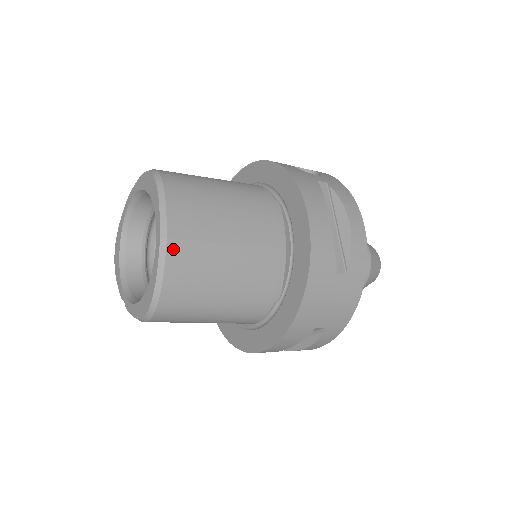
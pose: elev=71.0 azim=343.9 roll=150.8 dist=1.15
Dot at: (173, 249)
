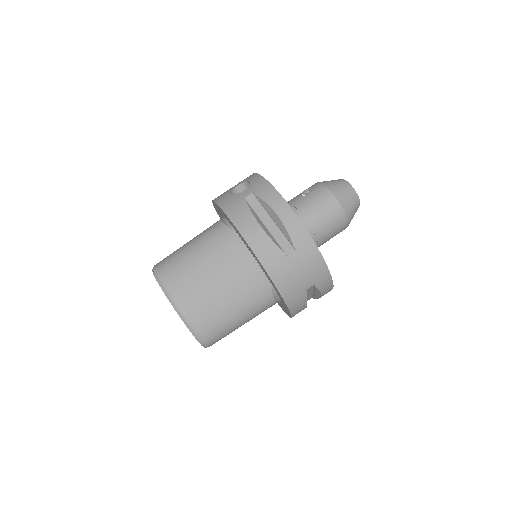
Dot at: (185, 311)
